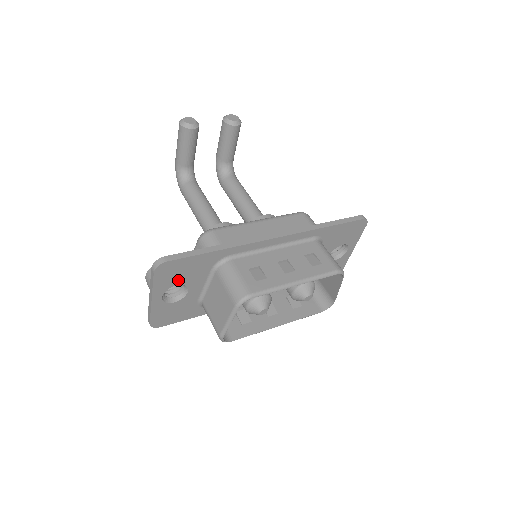
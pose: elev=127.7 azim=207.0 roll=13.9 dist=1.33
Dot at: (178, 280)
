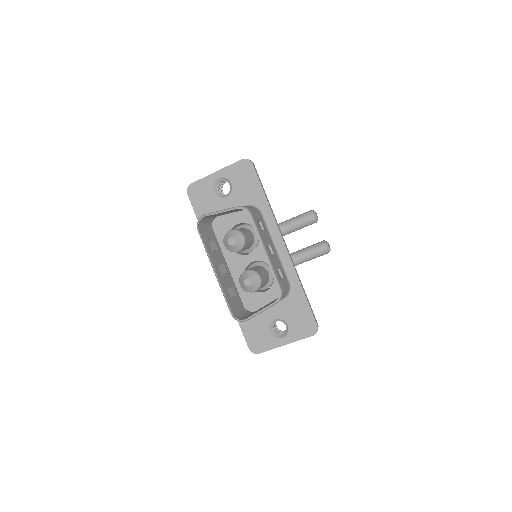
Dot at: (236, 182)
